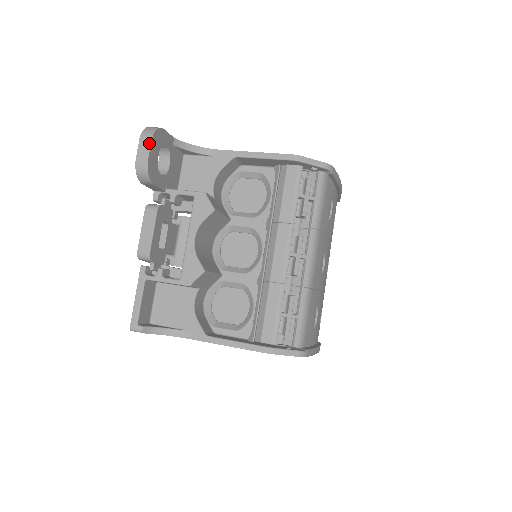
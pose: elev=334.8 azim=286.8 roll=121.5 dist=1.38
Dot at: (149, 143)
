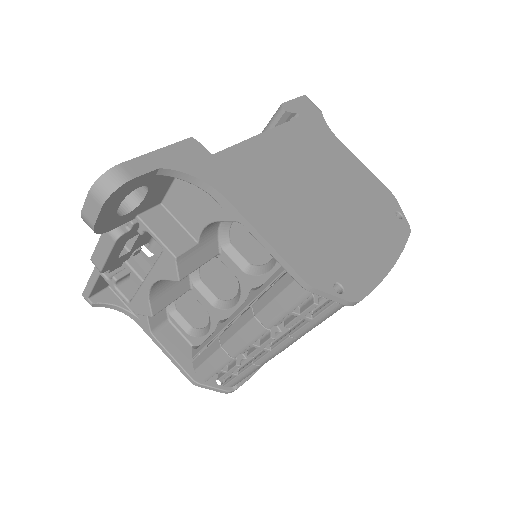
Dot at: (98, 208)
